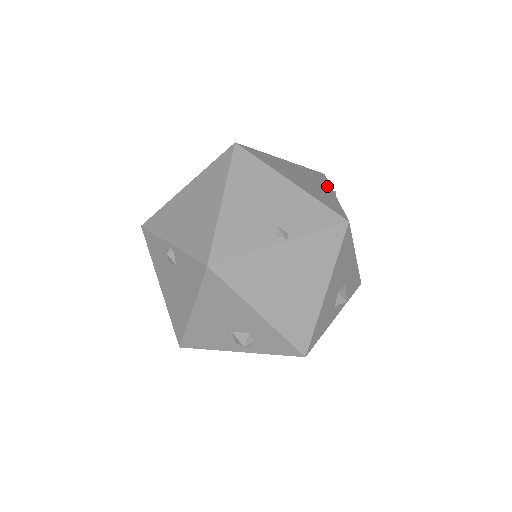
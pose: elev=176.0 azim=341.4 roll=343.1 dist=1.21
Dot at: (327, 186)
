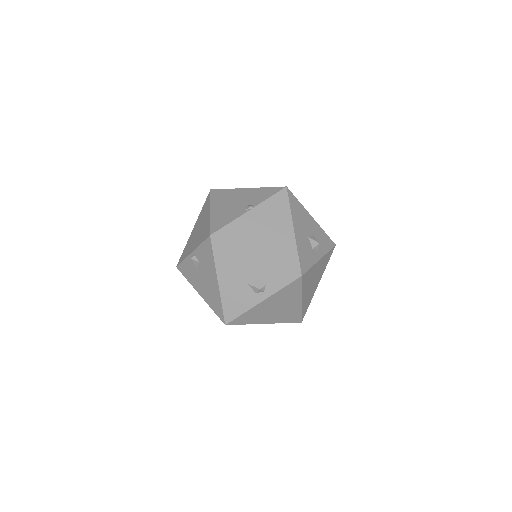
Dot at: occluded
